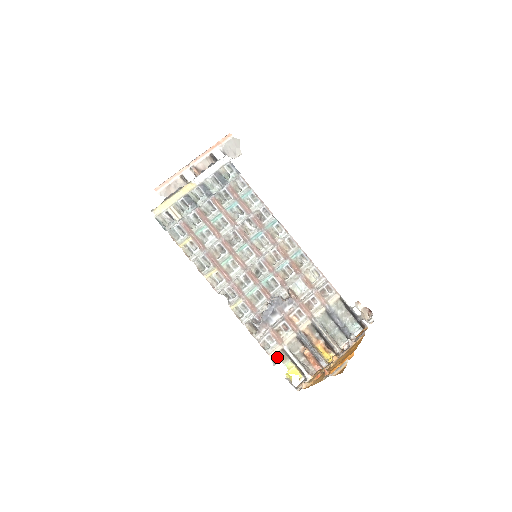
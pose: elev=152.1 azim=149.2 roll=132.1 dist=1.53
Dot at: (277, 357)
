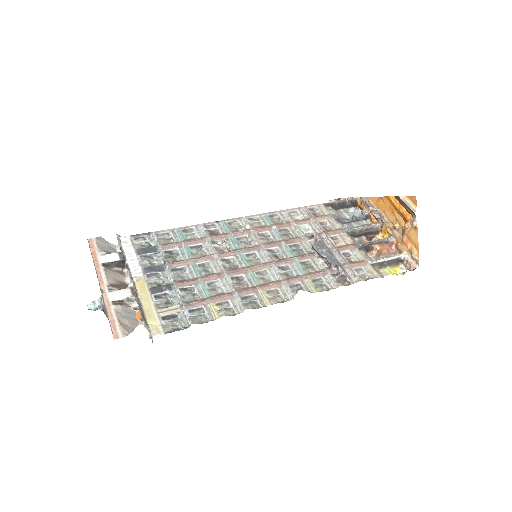
Dot at: (379, 274)
